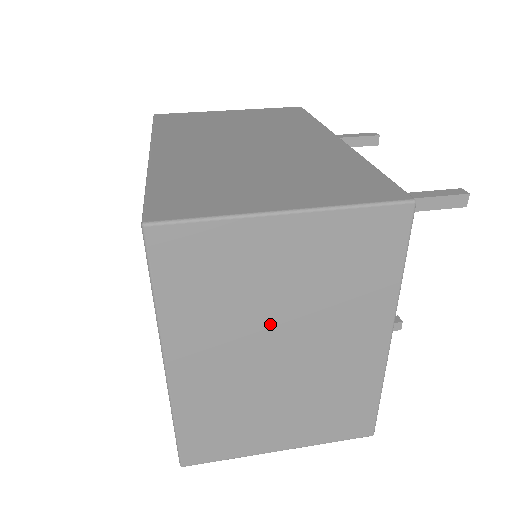
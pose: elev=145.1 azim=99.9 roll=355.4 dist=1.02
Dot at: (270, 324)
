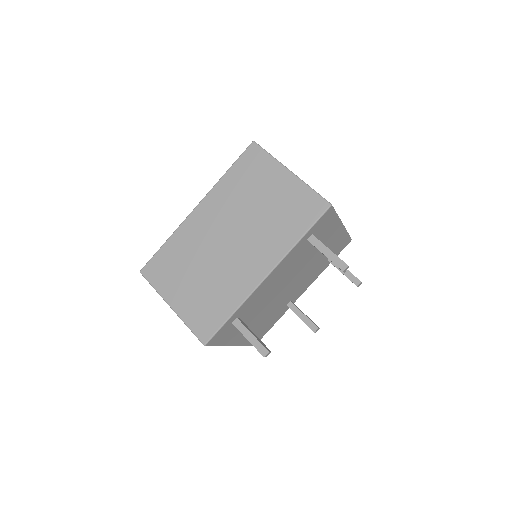
Dot at: occluded
